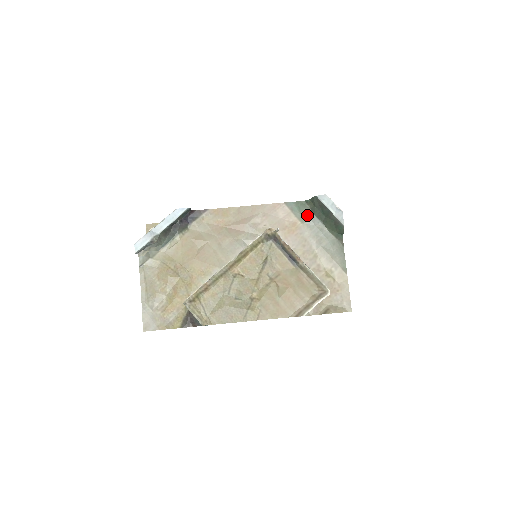
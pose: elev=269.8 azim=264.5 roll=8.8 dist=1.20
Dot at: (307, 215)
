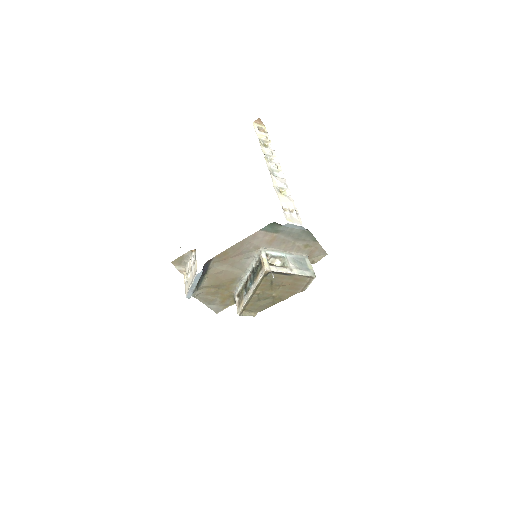
Dot at: (278, 229)
